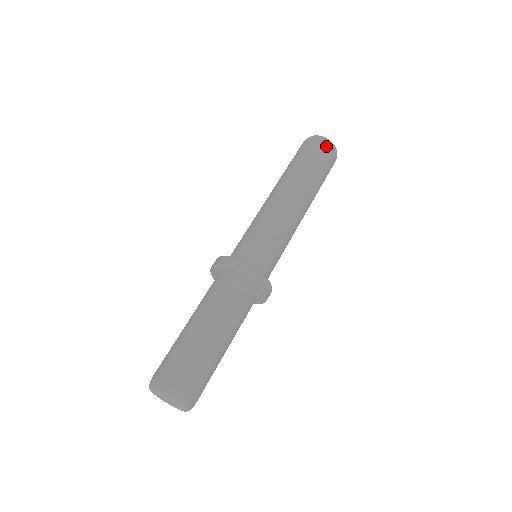
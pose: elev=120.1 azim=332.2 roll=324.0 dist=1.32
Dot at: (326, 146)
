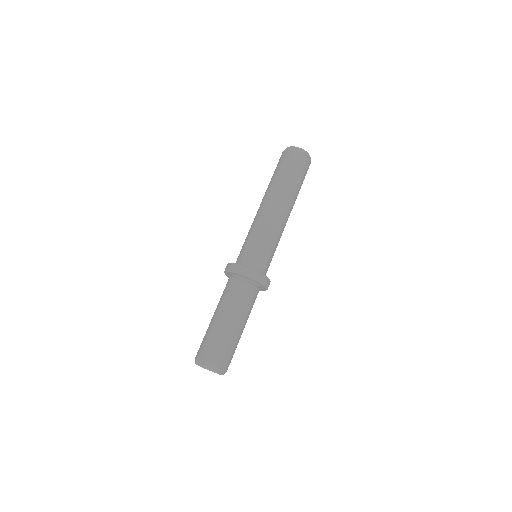
Dot at: (297, 155)
